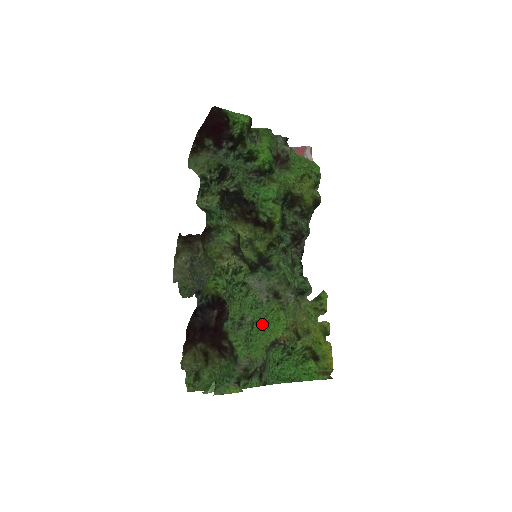
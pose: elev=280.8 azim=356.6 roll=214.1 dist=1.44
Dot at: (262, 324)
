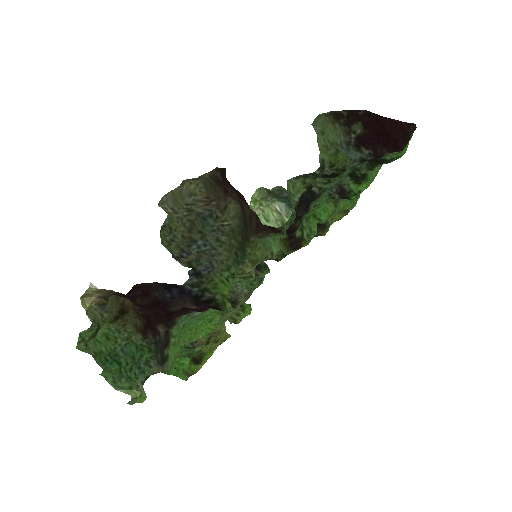
Dot at: (197, 318)
